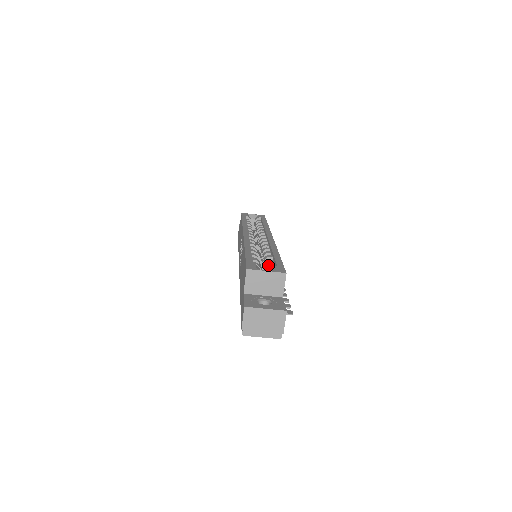
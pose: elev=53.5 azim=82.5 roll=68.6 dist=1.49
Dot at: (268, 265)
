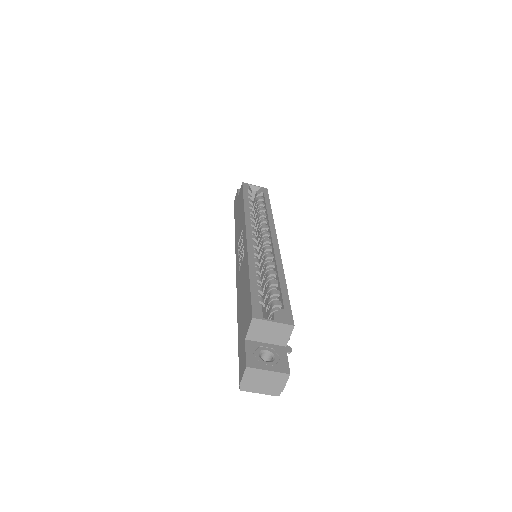
Dot at: (274, 301)
